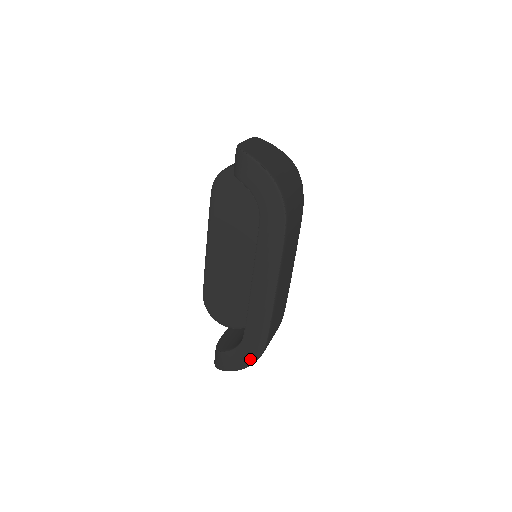
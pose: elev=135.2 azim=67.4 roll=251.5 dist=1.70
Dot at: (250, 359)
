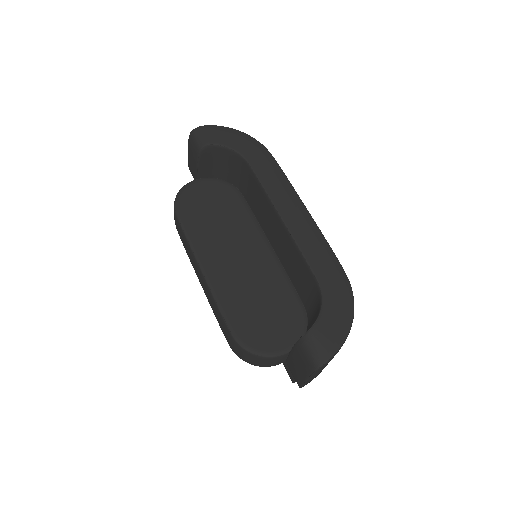
Dot at: (346, 305)
